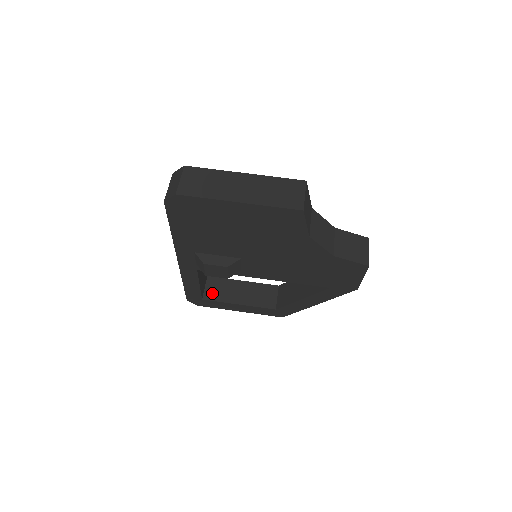
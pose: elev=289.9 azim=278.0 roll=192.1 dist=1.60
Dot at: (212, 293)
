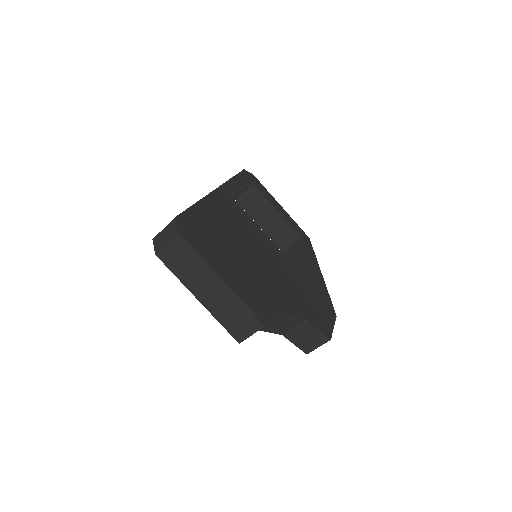
Dot at: (246, 201)
